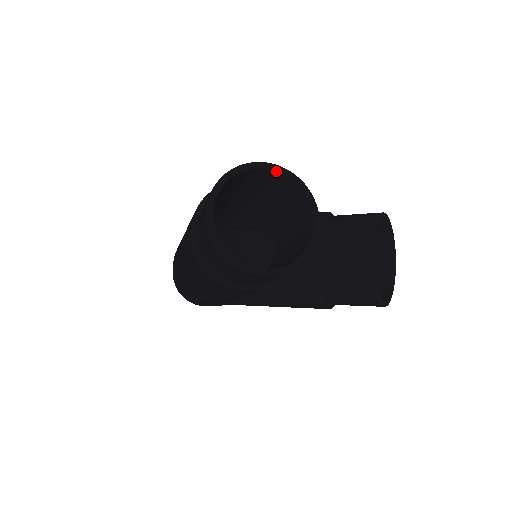
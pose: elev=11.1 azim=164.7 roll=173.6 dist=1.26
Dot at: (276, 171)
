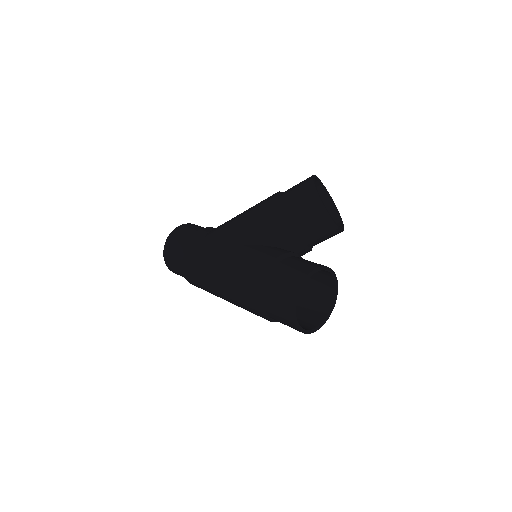
Dot at: occluded
